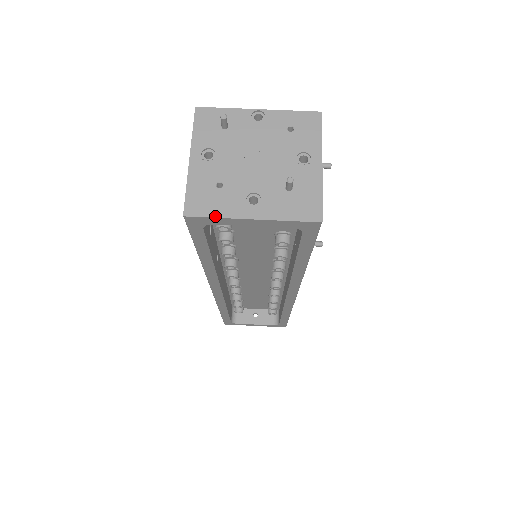
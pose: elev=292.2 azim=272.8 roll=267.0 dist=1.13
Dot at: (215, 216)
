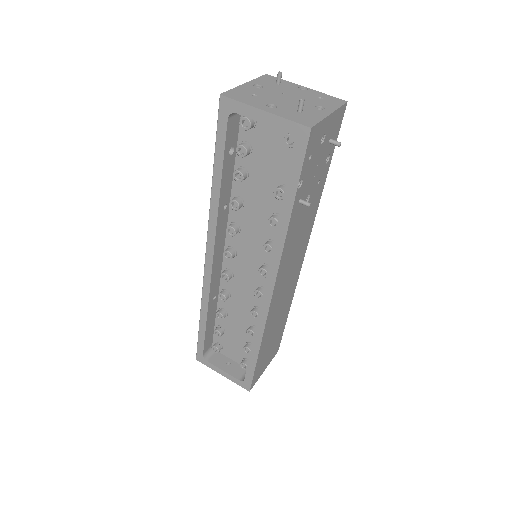
Dot at: (240, 101)
